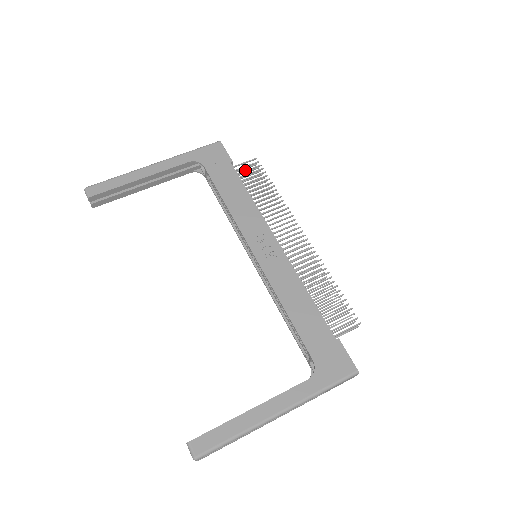
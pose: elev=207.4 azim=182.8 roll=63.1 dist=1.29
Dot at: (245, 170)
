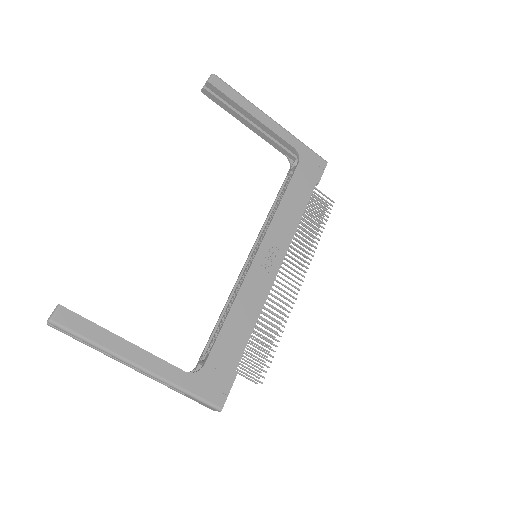
Dot at: occluded
